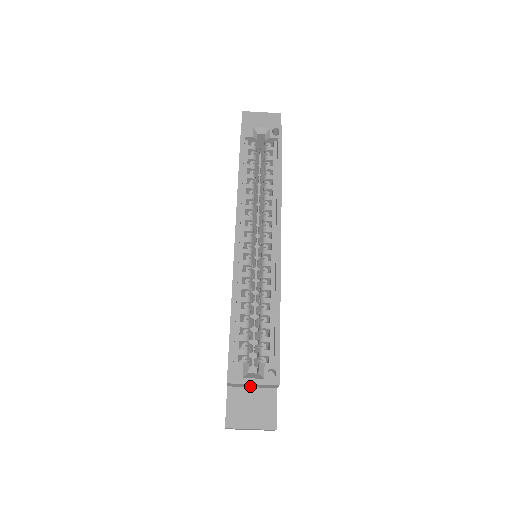
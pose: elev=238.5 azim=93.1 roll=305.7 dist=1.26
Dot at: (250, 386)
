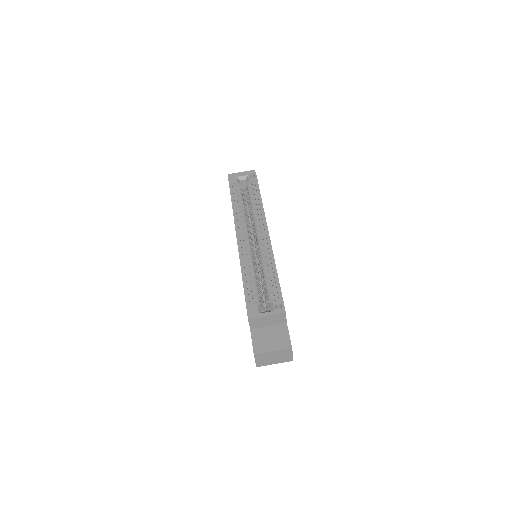
Dot at: (266, 323)
